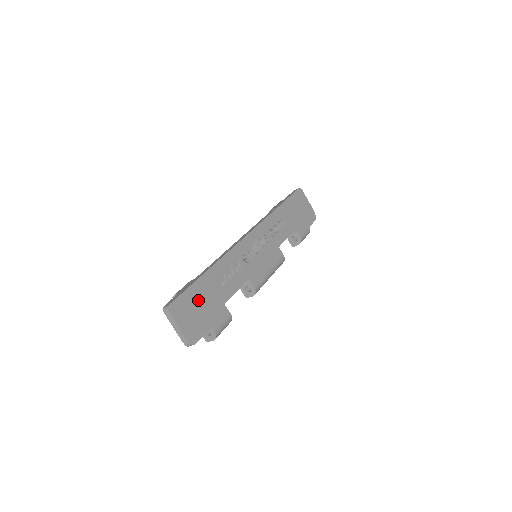
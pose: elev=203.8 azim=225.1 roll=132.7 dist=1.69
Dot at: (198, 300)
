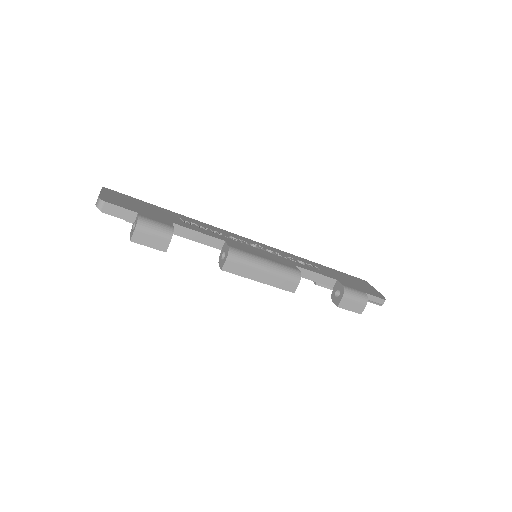
Dot at: (142, 205)
